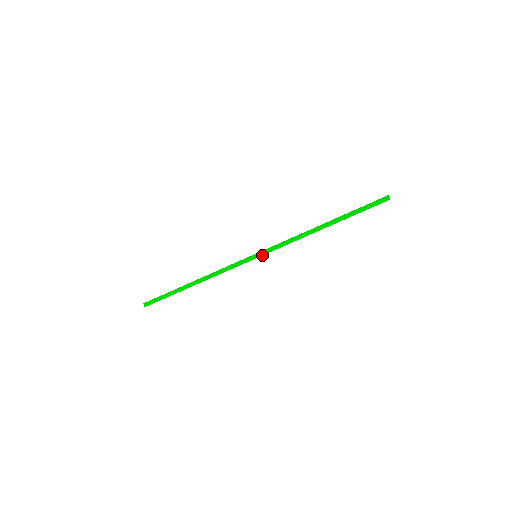
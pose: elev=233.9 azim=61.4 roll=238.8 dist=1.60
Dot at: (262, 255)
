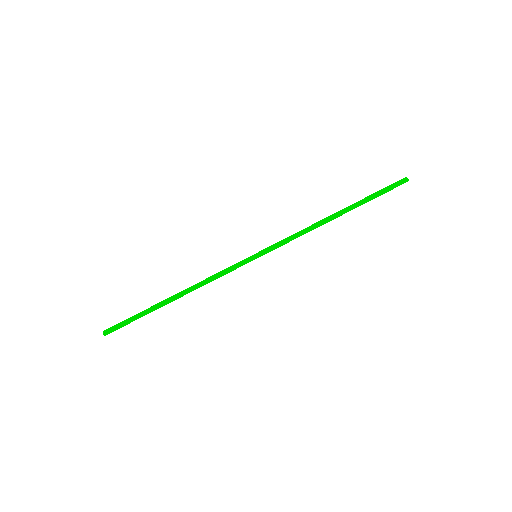
Dot at: (263, 253)
